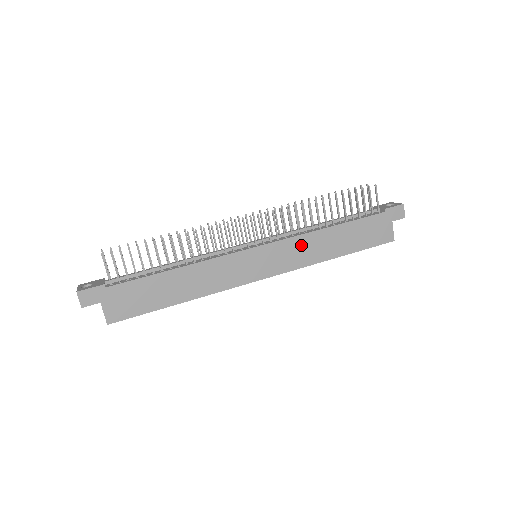
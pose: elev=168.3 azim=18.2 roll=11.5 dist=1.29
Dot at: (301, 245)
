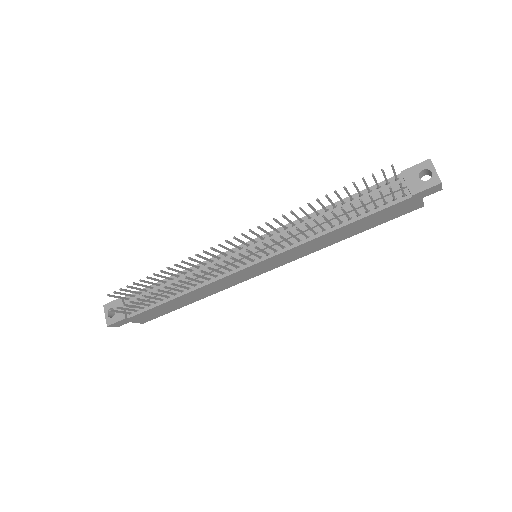
Dot at: (303, 248)
